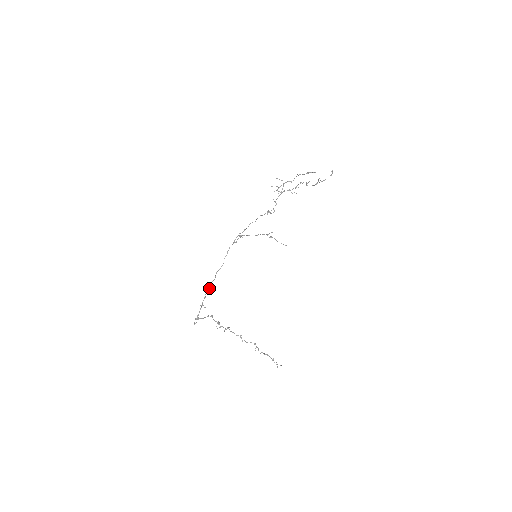
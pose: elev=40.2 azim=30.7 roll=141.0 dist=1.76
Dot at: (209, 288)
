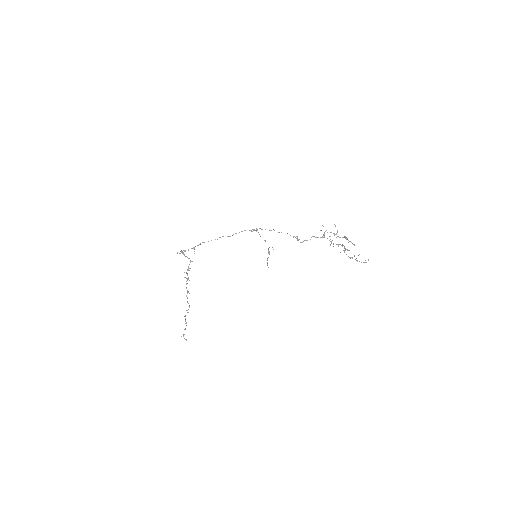
Dot at: occluded
